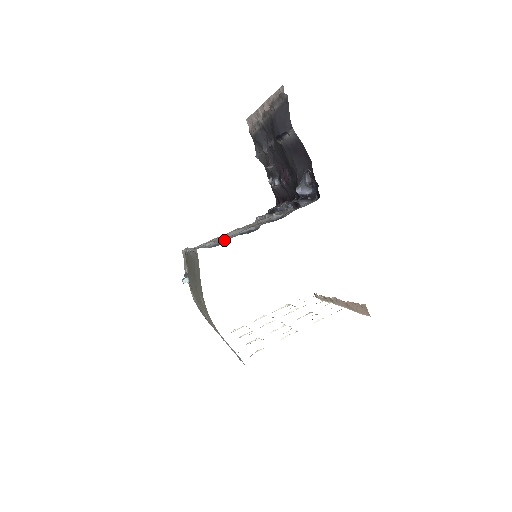
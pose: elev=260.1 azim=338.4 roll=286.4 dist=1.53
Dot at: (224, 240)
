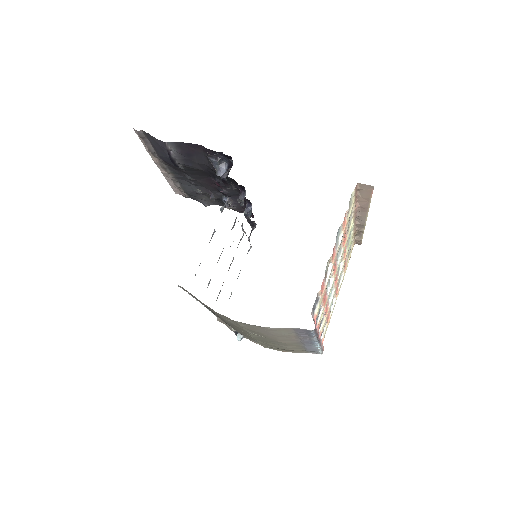
Dot at: occluded
